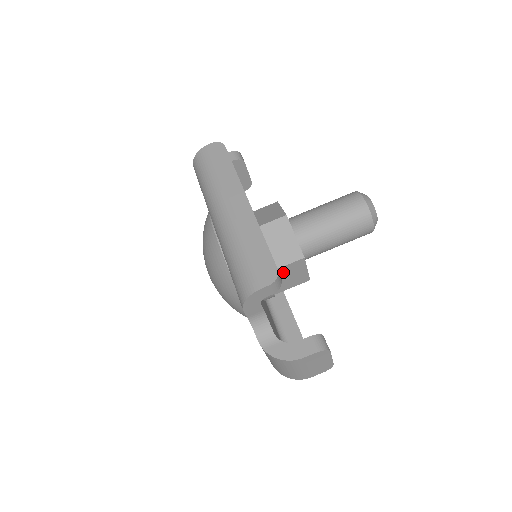
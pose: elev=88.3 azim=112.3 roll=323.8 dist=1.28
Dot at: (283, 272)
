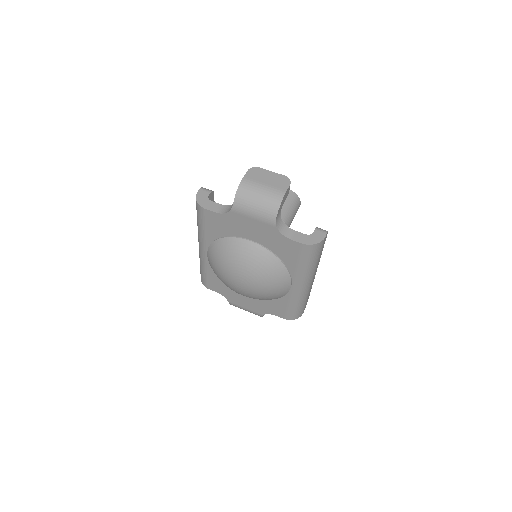
Dot at: occluded
